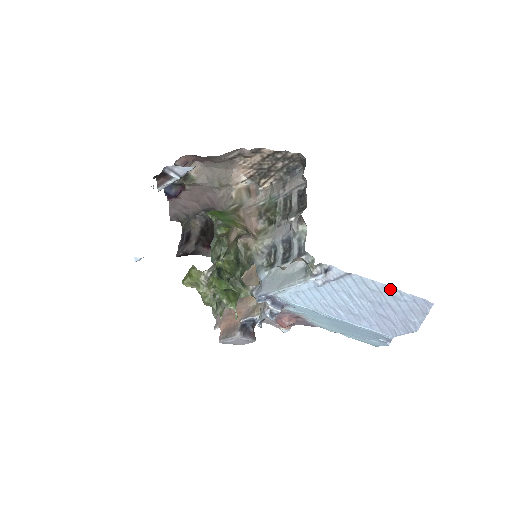
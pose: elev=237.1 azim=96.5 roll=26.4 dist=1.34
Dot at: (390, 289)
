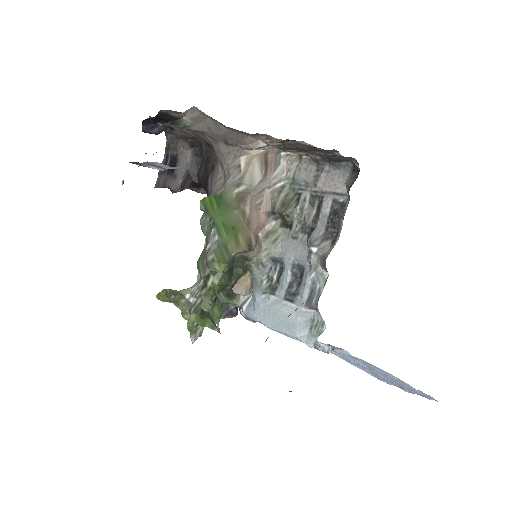
Dot at: (400, 380)
